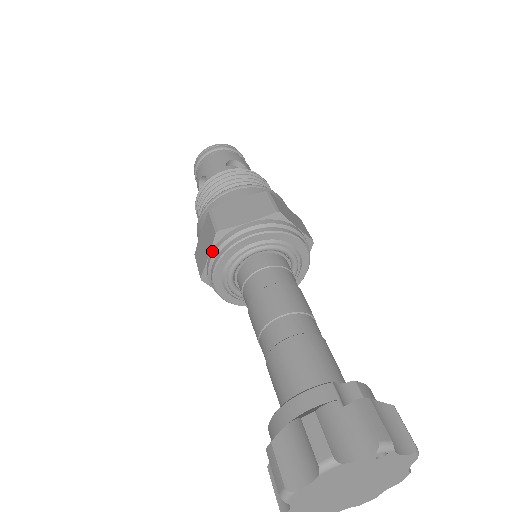
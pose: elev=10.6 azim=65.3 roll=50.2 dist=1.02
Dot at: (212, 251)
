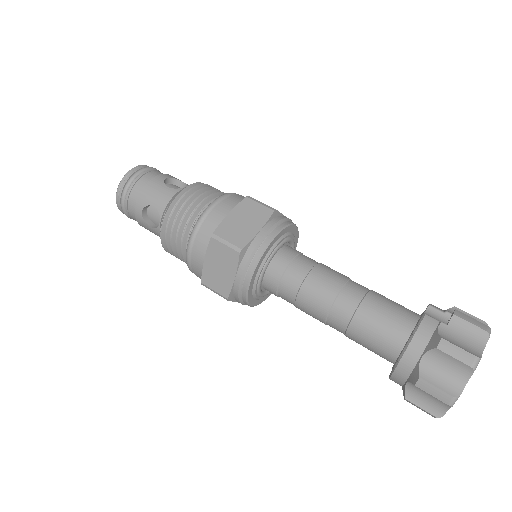
Dot at: (239, 270)
